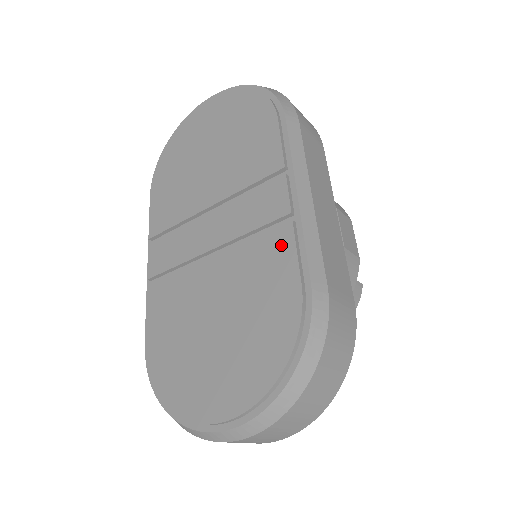
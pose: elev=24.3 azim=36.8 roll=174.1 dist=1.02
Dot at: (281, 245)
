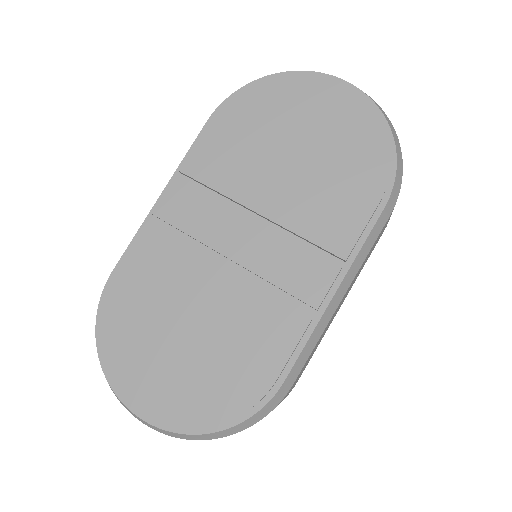
Dot at: (288, 328)
